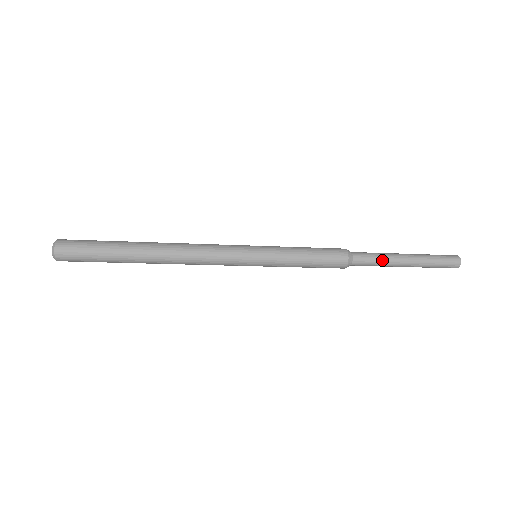
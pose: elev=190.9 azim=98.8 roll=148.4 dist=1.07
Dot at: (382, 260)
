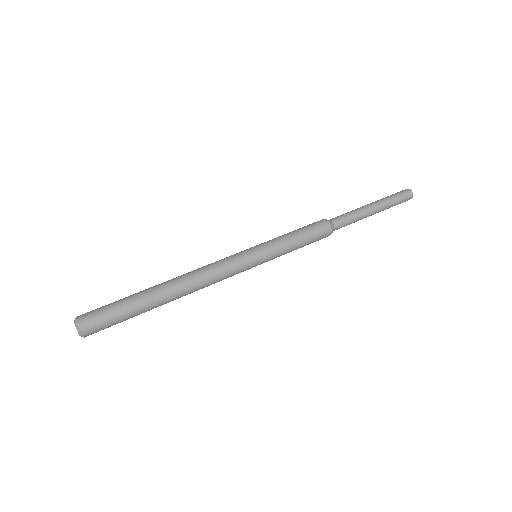
Dot at: (356, 216)
